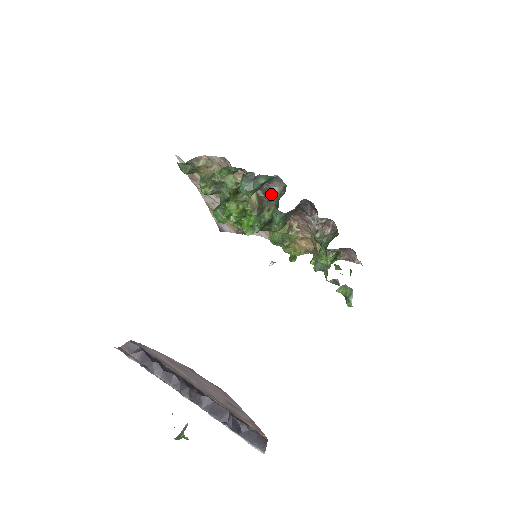
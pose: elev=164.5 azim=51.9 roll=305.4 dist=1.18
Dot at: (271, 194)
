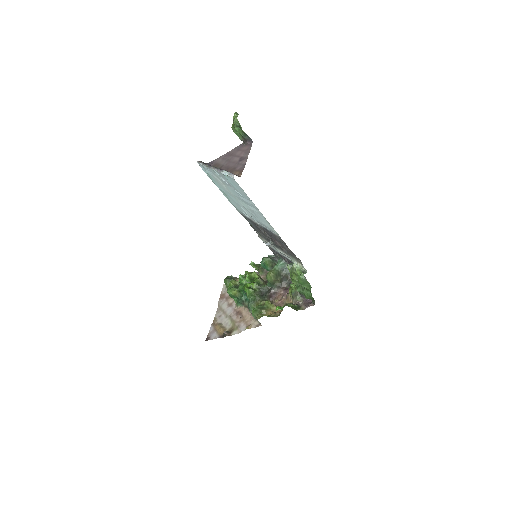
Dot at: occluded
